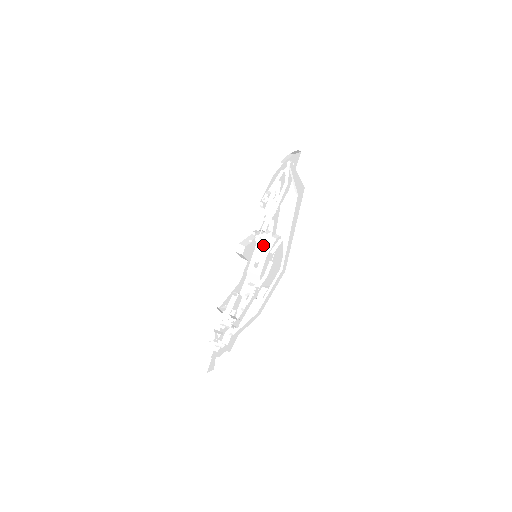
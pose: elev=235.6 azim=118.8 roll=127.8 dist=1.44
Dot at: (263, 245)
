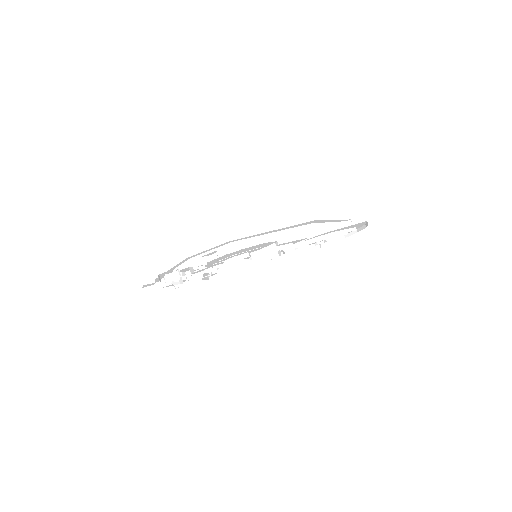
Dot at: (267, 252)
